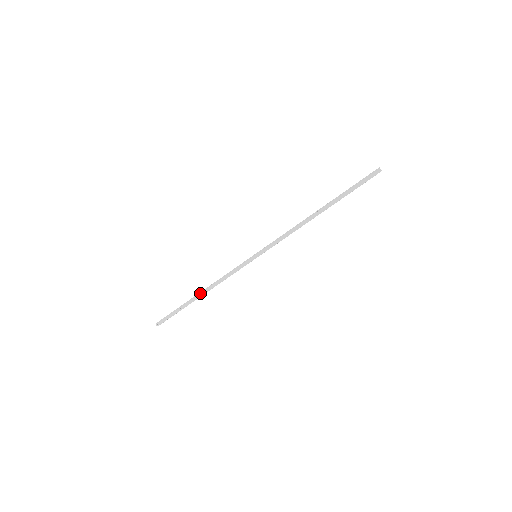
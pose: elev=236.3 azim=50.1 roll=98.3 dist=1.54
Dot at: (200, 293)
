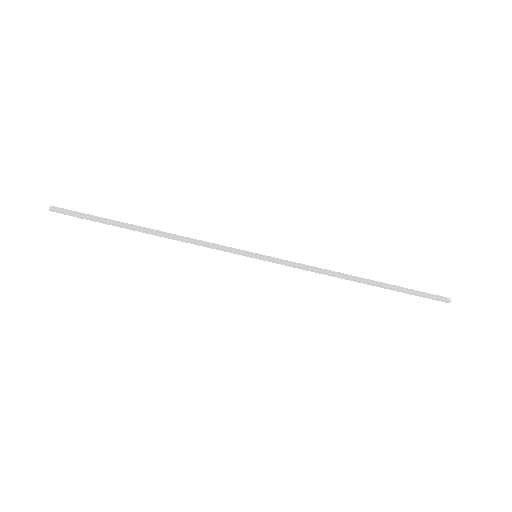
Dot at: (150, 230)
